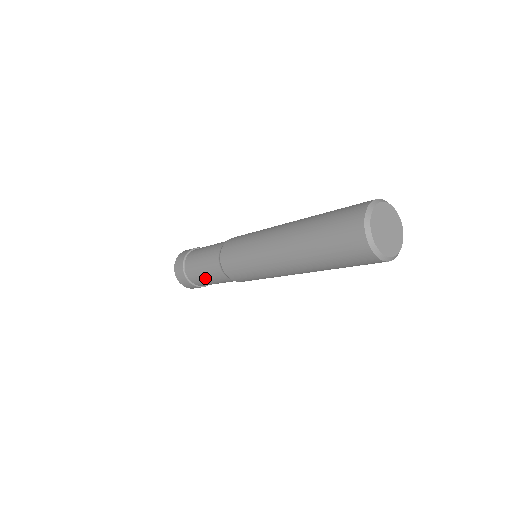
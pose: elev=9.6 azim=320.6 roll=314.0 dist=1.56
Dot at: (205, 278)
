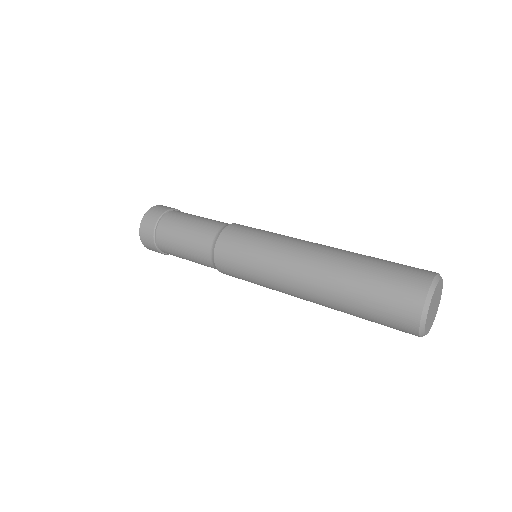
Dot at: occluded
